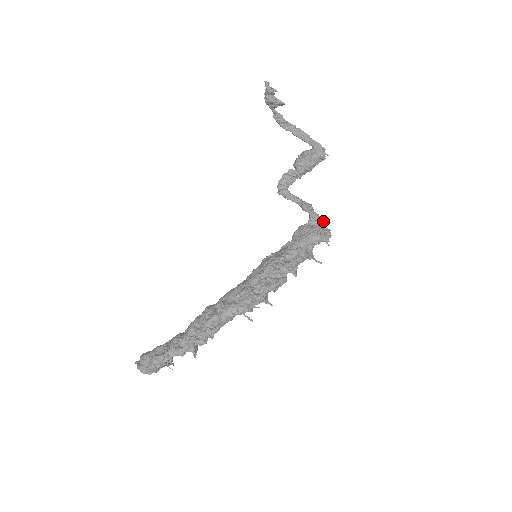
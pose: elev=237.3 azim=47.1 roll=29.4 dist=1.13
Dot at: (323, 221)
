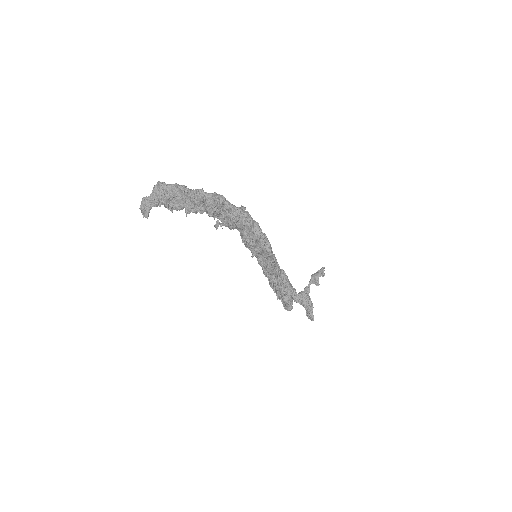
Dot at: occluded
